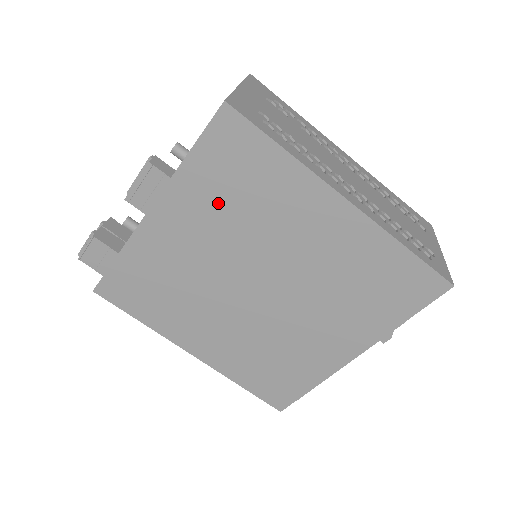
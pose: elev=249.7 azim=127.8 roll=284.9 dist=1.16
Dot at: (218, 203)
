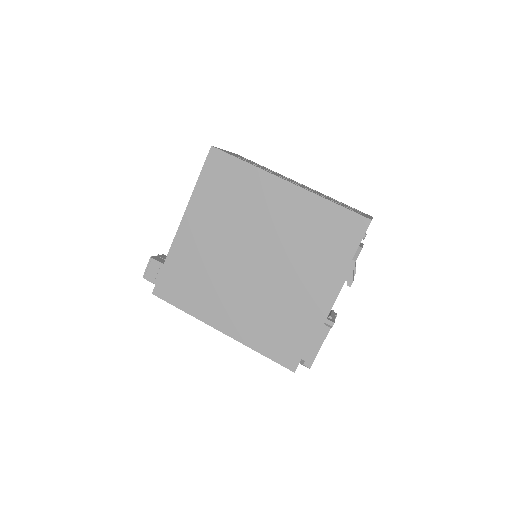
Dot at: (218, 206)
